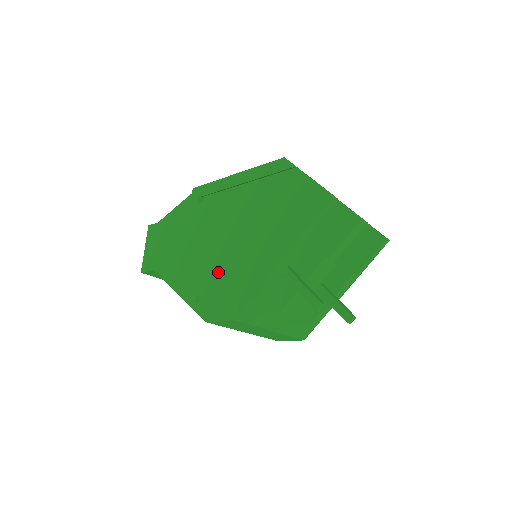
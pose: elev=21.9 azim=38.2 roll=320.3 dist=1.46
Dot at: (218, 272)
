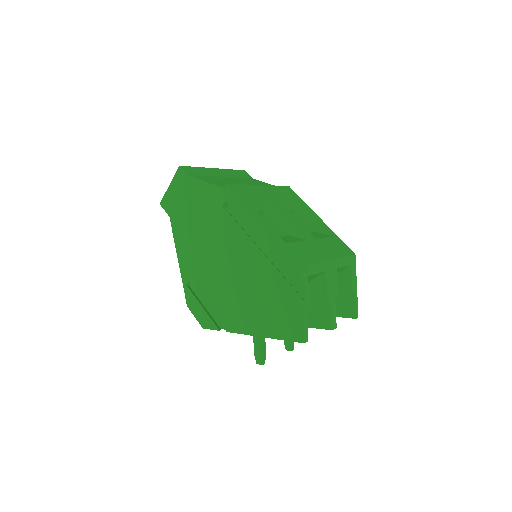
Dot at: (209, 286)
